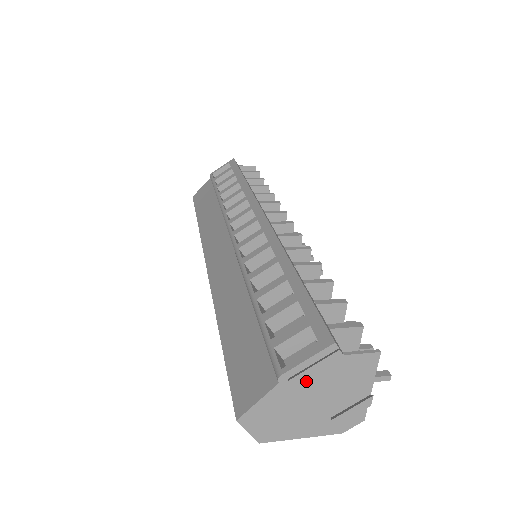
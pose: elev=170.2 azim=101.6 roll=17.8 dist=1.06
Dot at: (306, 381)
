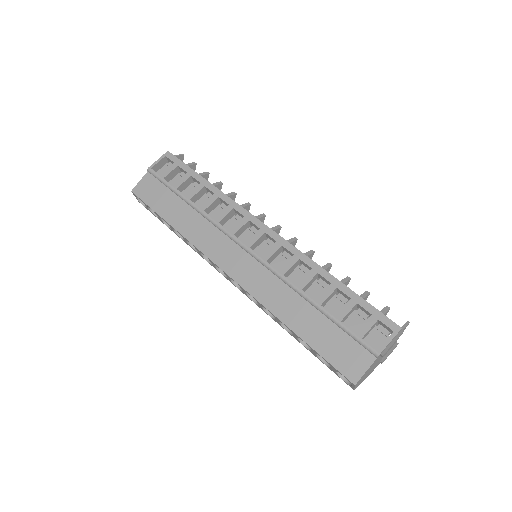
Dot at: occluded
